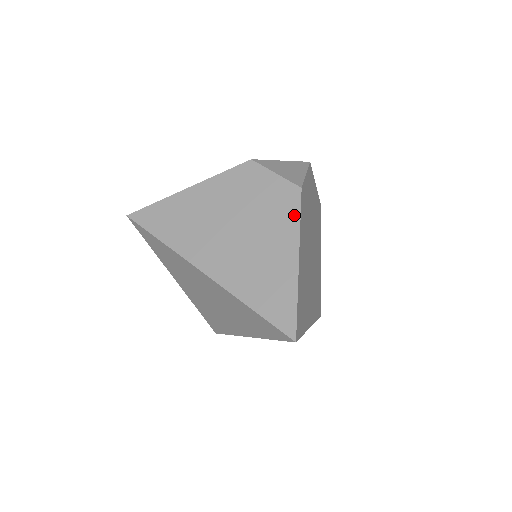
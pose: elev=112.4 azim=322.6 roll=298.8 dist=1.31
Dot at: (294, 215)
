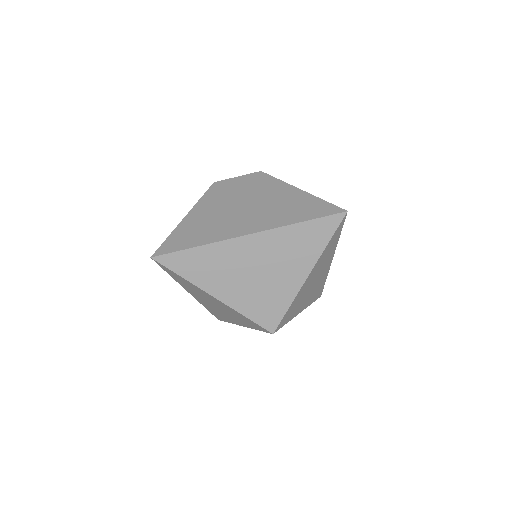
Dot at: (272, 180)
